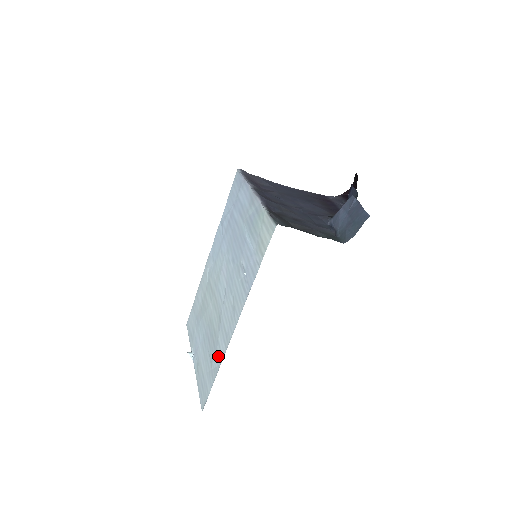
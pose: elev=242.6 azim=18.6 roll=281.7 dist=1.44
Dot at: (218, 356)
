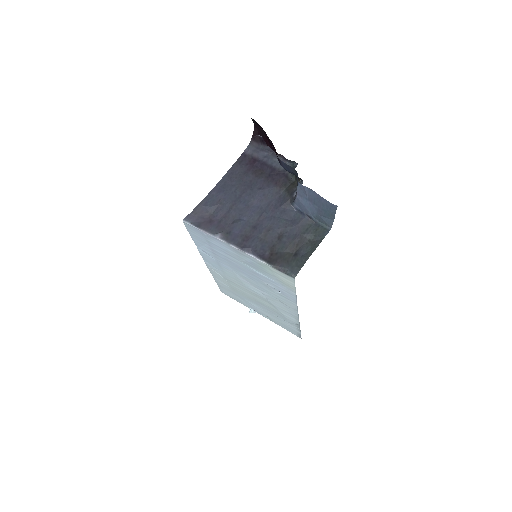
Dot at: (292, 322)
